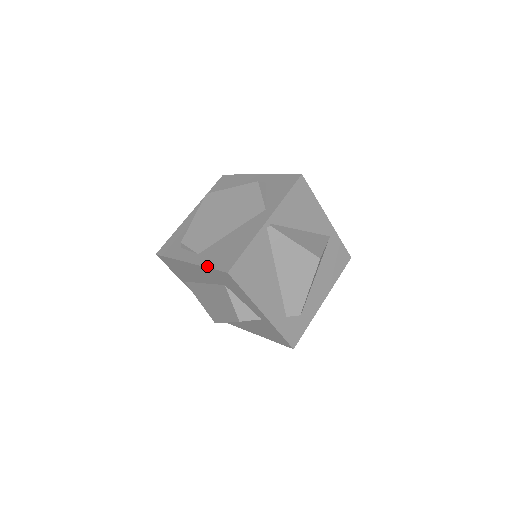
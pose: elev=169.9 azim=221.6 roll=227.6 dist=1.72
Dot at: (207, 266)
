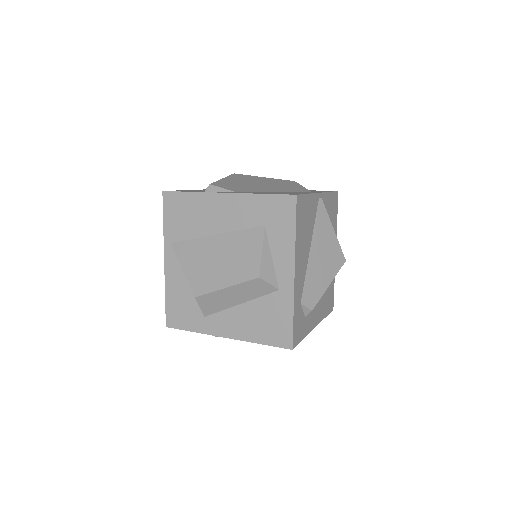
Dot at: (260, 193)
